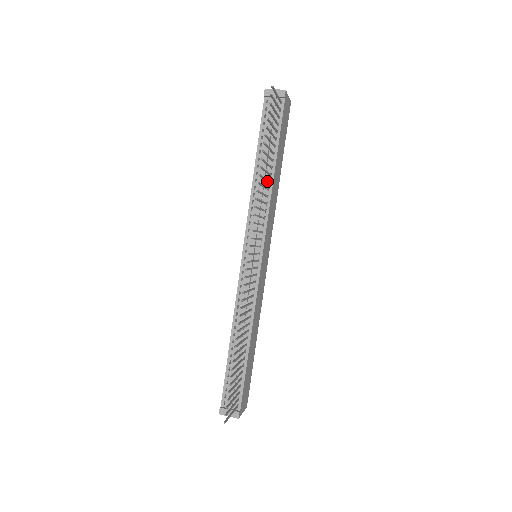
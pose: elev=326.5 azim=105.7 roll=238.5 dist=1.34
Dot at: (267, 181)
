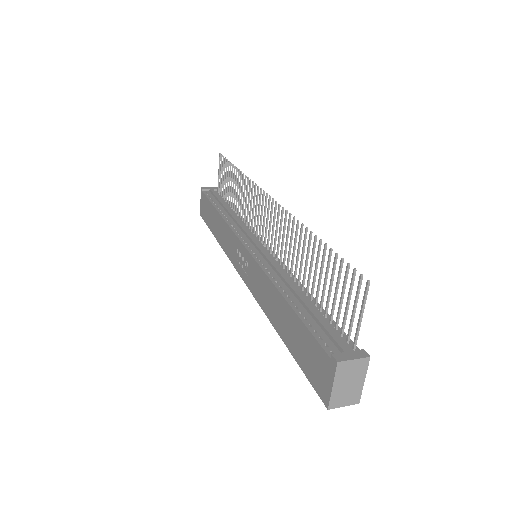
Dot at: (238, 205)
